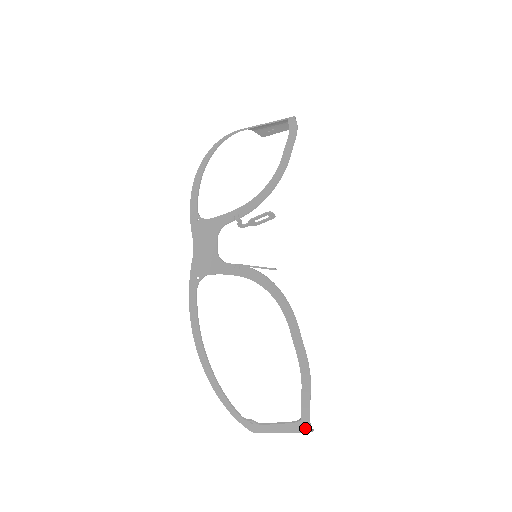
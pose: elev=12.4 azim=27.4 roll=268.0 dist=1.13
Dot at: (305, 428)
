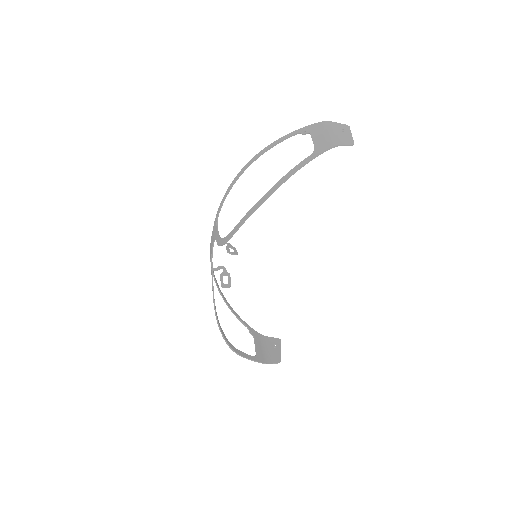
Dot at: (262, 361)
